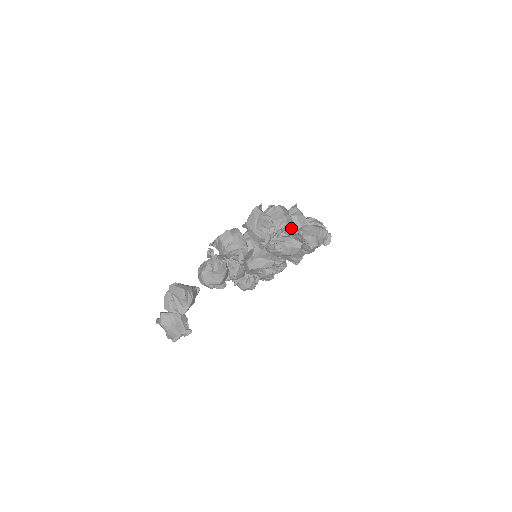
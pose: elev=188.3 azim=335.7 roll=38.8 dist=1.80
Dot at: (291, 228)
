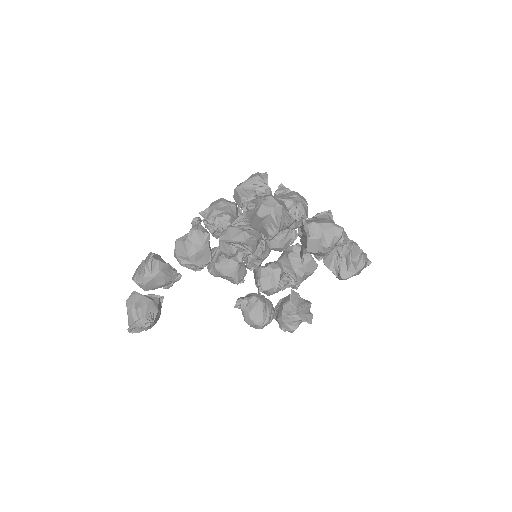
Dot at: (294, 212)
